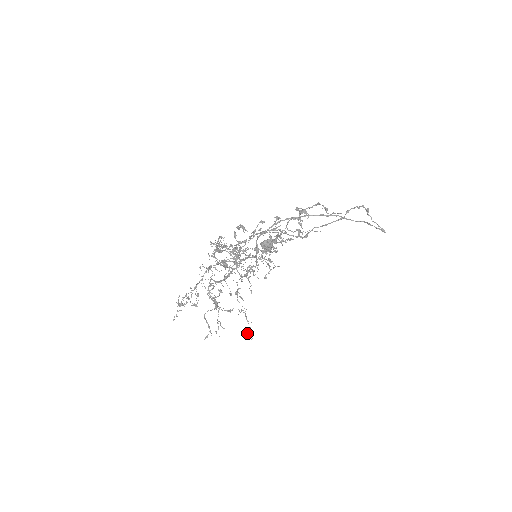
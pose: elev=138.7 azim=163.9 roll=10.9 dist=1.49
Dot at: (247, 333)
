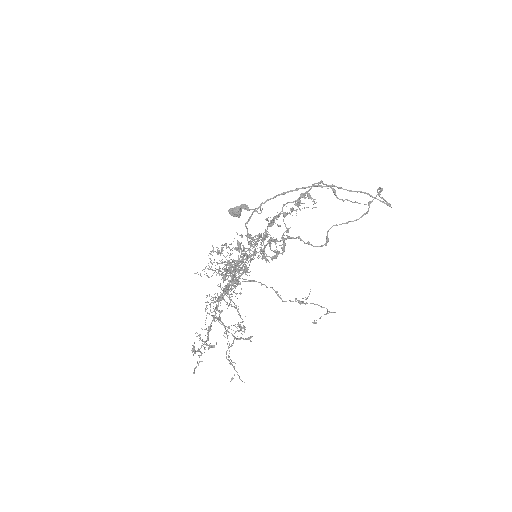
Dot at: (240, 328)
